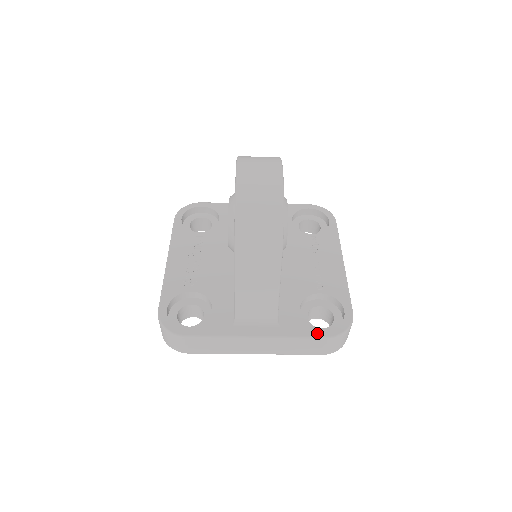
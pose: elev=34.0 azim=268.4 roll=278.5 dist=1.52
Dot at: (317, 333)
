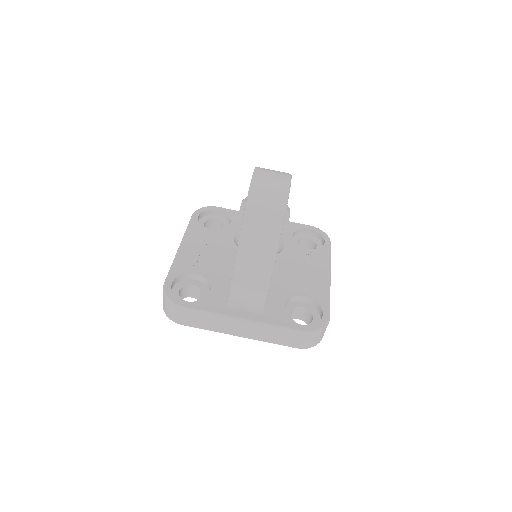
Dot at: (296, 326)
